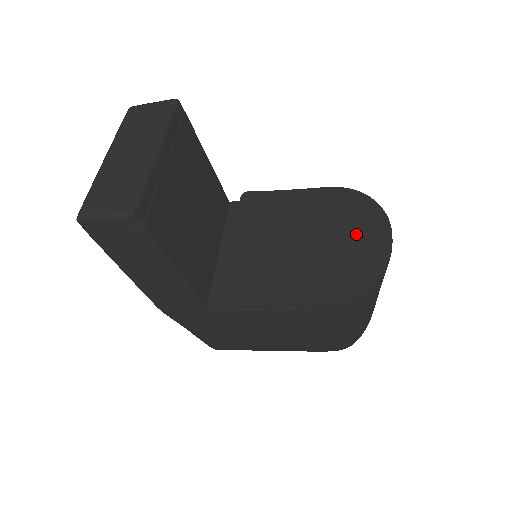
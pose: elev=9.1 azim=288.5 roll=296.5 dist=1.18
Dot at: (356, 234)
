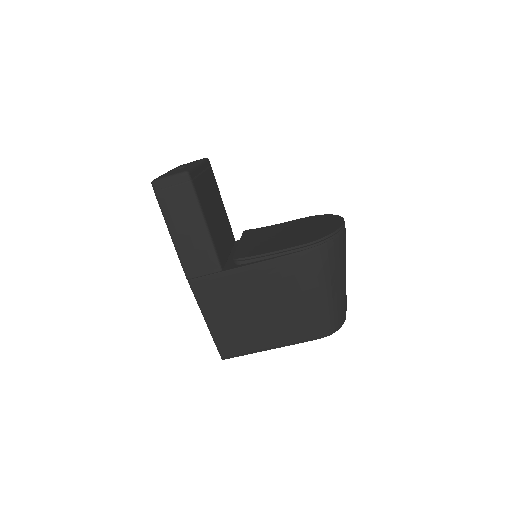
Dot at: (321, 224)
